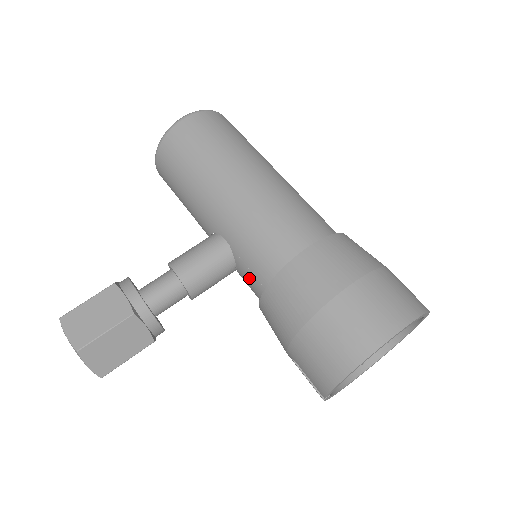
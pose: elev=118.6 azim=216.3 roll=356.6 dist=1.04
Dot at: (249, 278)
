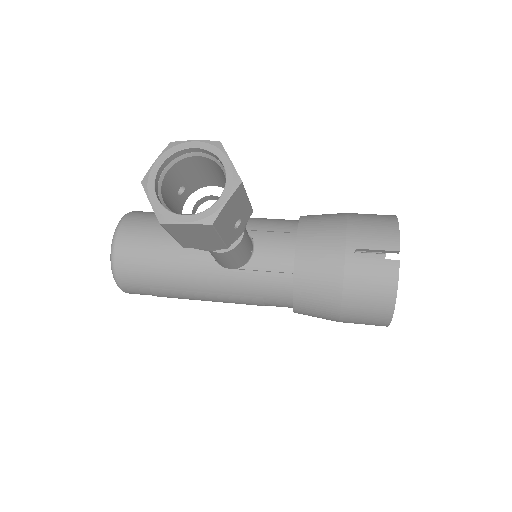
Dot at: (274, 239)
